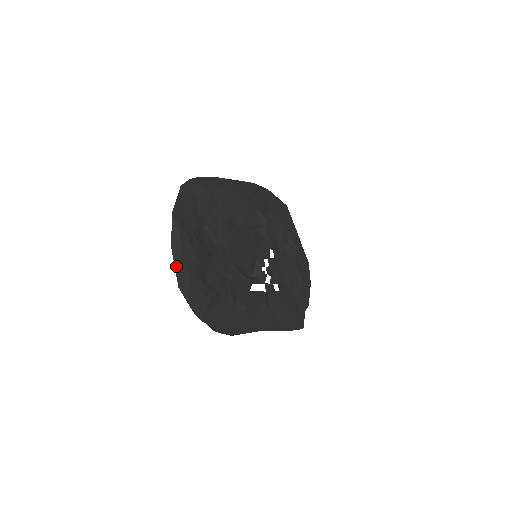
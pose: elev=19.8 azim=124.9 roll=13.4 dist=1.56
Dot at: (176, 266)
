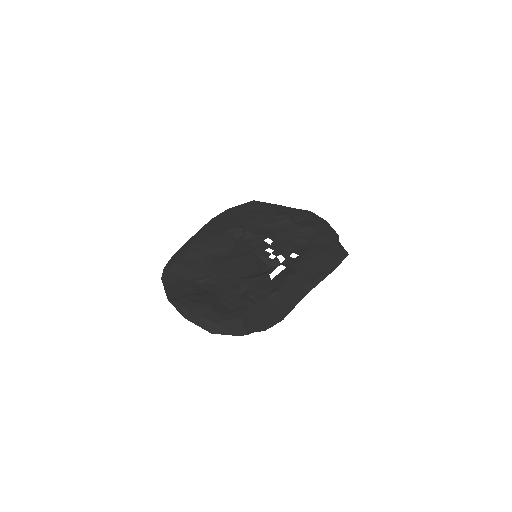
Dot at: (197, 324)
